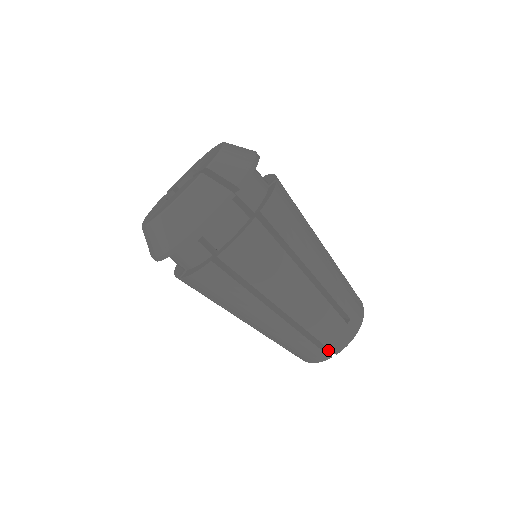
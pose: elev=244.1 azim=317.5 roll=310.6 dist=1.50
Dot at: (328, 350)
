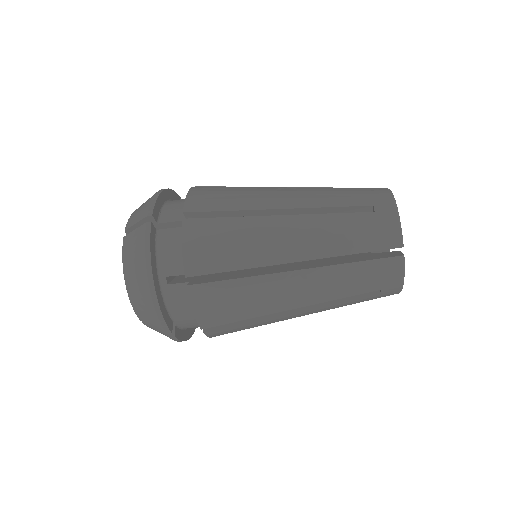
Dot at: (396, 254)
